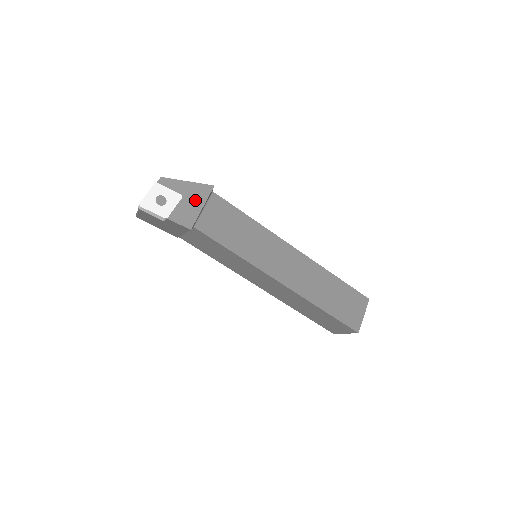
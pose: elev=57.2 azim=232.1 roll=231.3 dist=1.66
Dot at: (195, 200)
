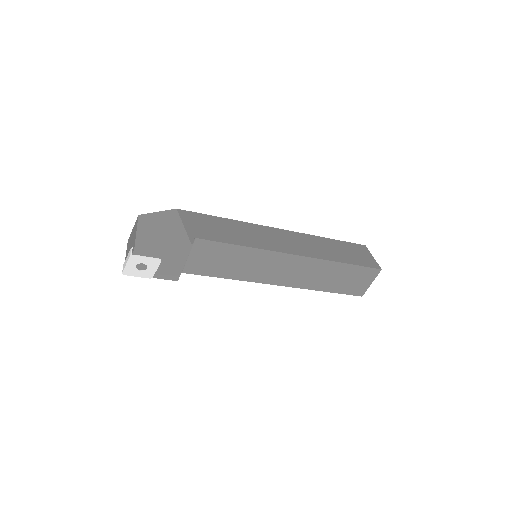
Dot at: (175, 259)
